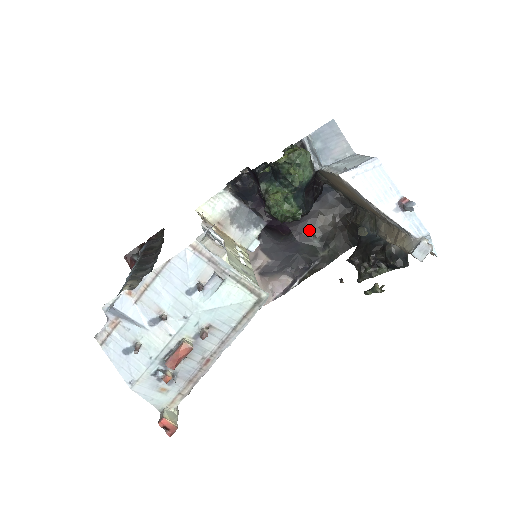
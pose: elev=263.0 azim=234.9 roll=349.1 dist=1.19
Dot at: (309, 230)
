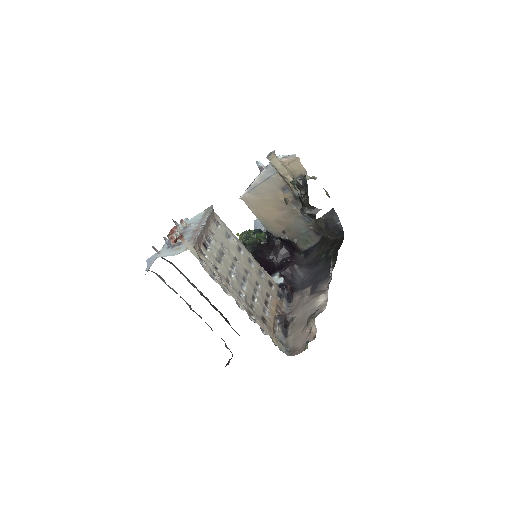
Dot at: (317, 260)
